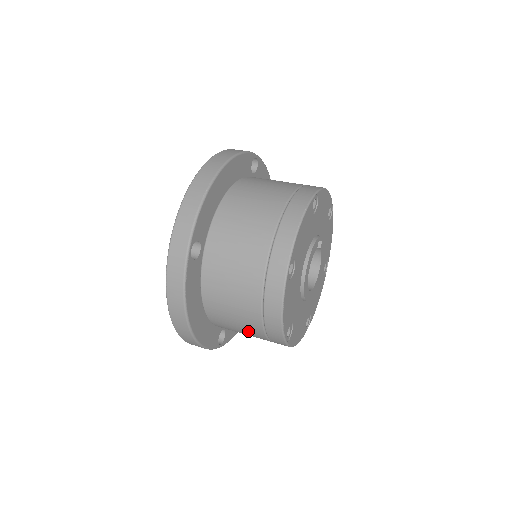
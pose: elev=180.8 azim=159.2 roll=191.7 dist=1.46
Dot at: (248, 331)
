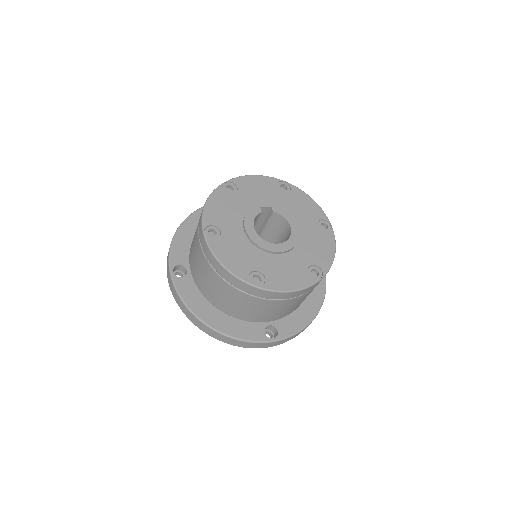
Dot at: (243, 302)
